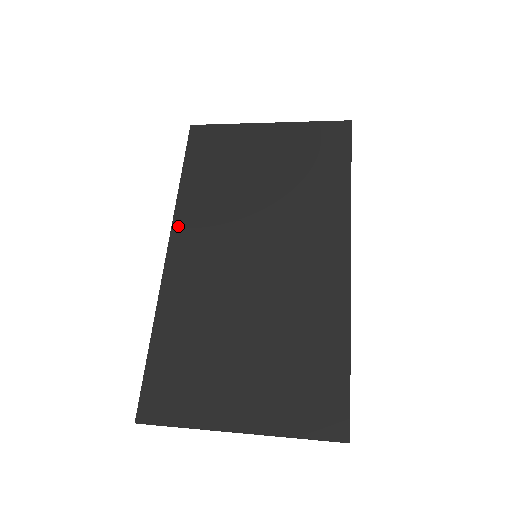
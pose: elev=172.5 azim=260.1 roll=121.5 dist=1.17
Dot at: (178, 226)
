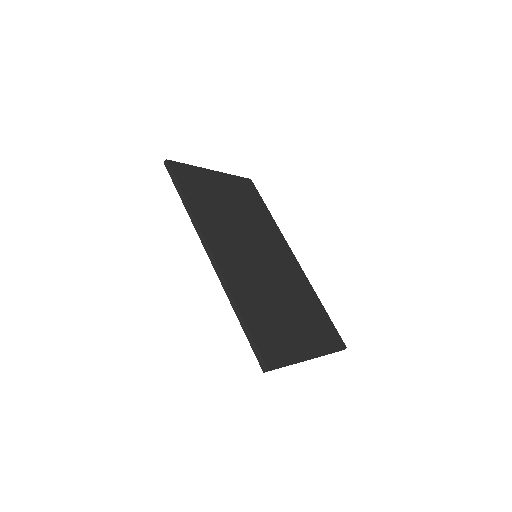
Dot at: (206, 234)
